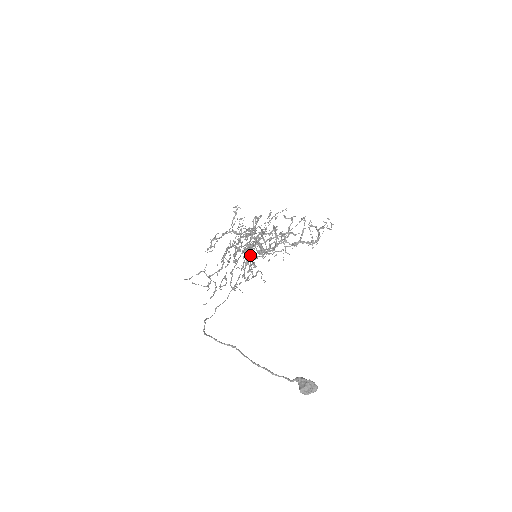
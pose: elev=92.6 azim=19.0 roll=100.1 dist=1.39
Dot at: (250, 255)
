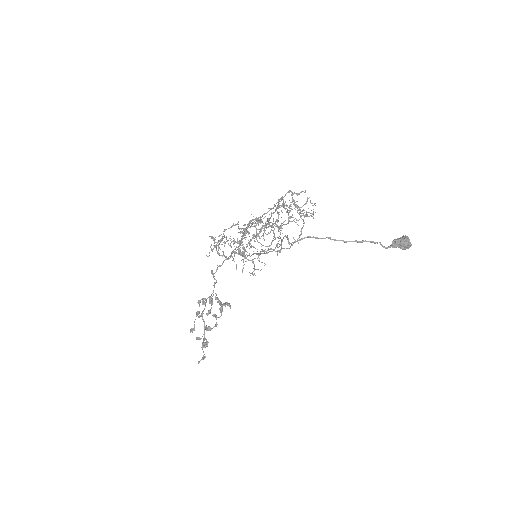
Dot at: (293, 193)
